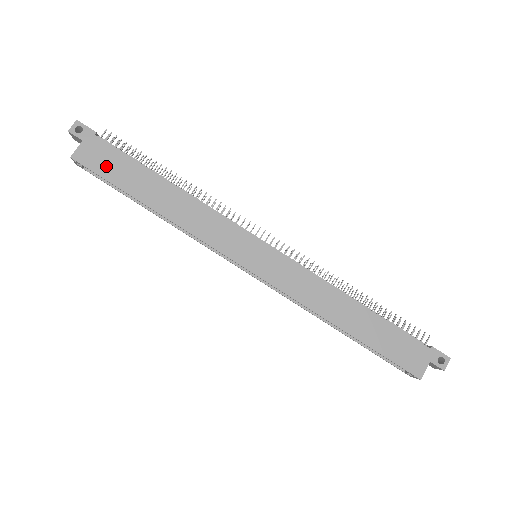
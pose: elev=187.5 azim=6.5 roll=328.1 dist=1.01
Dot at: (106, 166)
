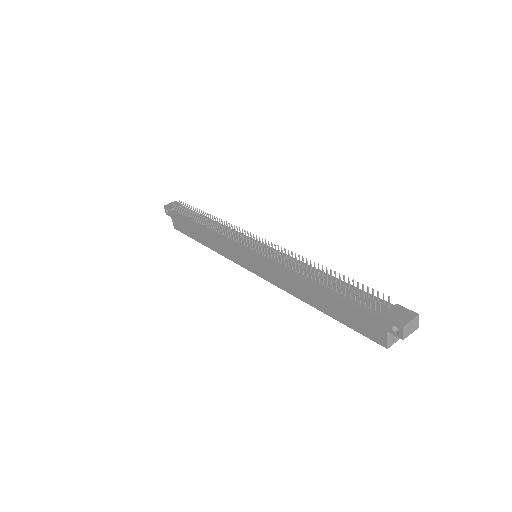
Dot at: (183, 227)
